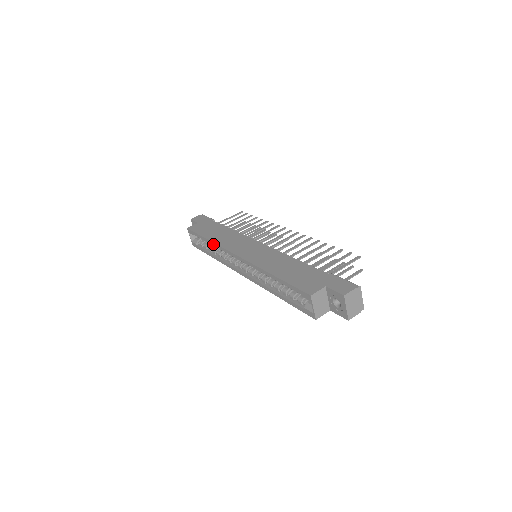
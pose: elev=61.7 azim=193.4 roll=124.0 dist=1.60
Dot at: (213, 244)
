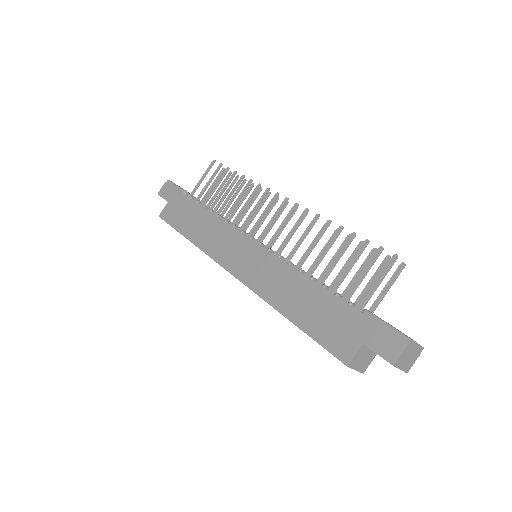
Dot at: occluded
